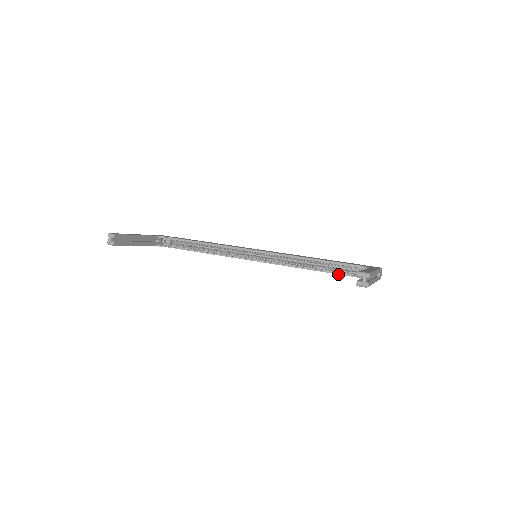
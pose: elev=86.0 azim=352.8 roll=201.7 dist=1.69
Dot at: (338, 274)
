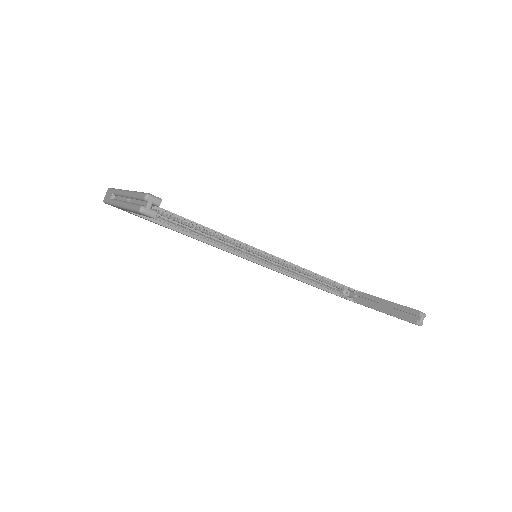
Dot at: occluded
